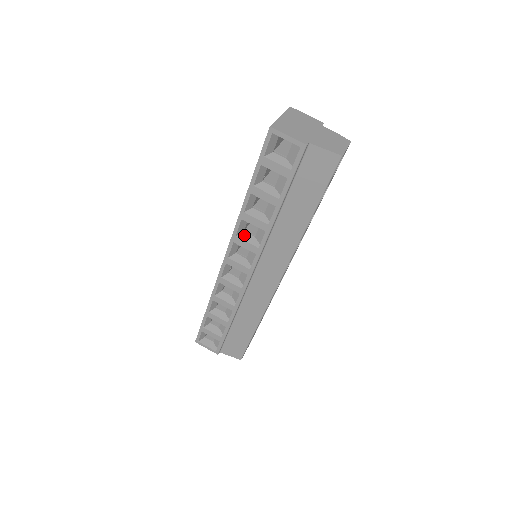
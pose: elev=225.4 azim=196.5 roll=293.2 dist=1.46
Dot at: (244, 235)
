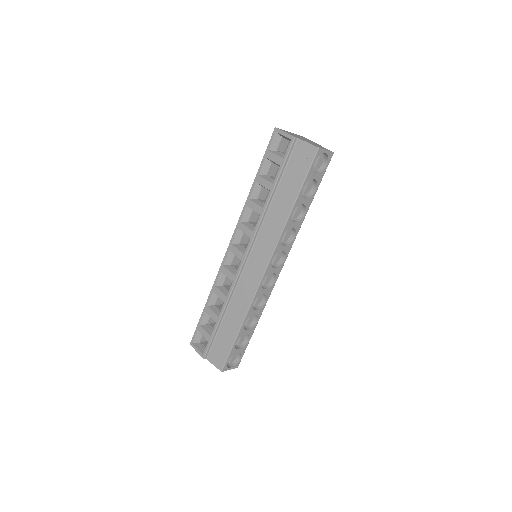
Dot at: (247, 223)
